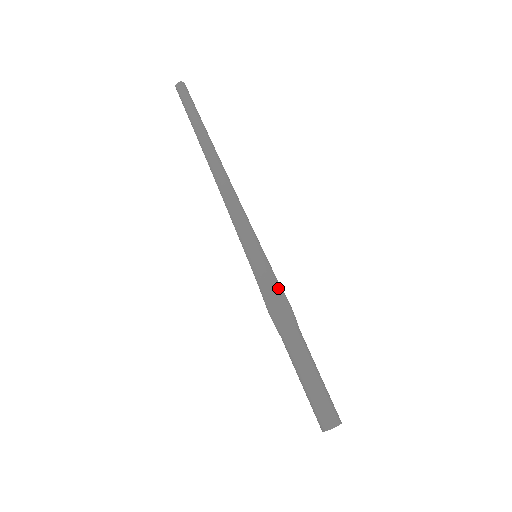
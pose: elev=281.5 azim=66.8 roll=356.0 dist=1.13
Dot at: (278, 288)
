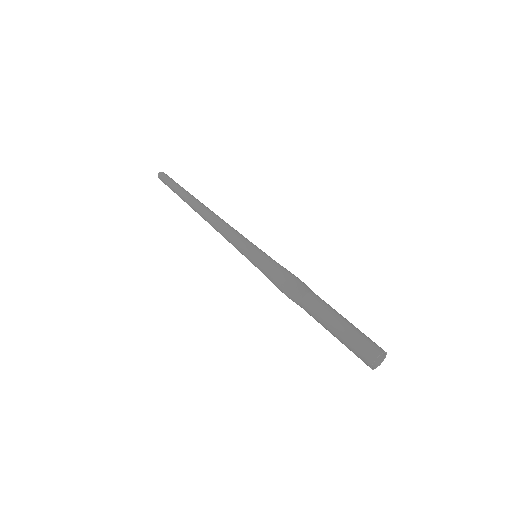
Dot at: (283, 269)
